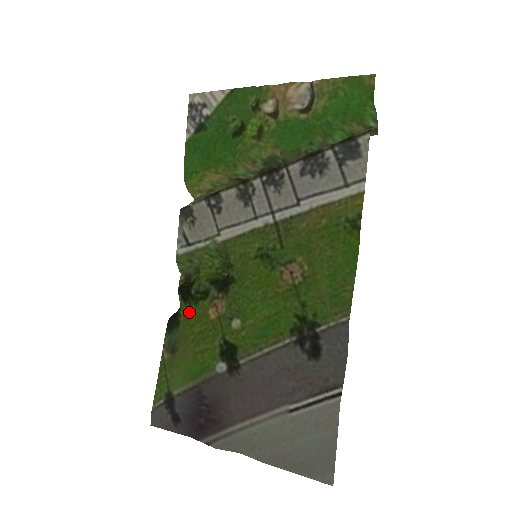
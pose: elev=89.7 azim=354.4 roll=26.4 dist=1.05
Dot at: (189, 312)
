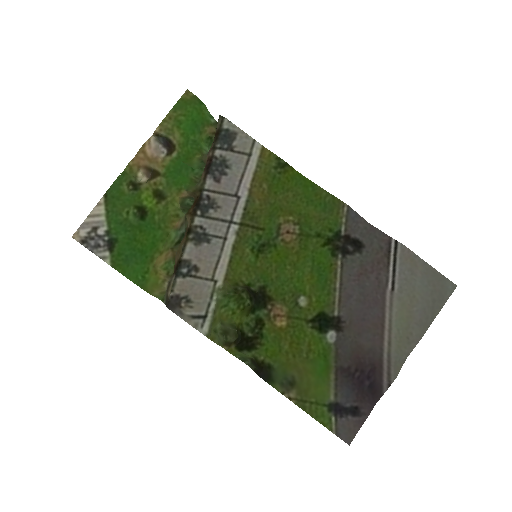
Dot at: (266, 348)
